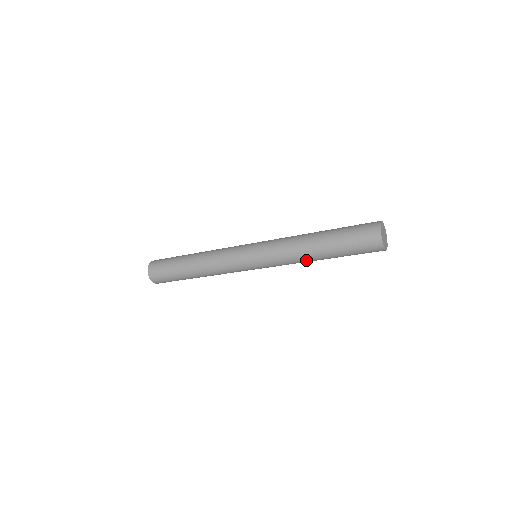
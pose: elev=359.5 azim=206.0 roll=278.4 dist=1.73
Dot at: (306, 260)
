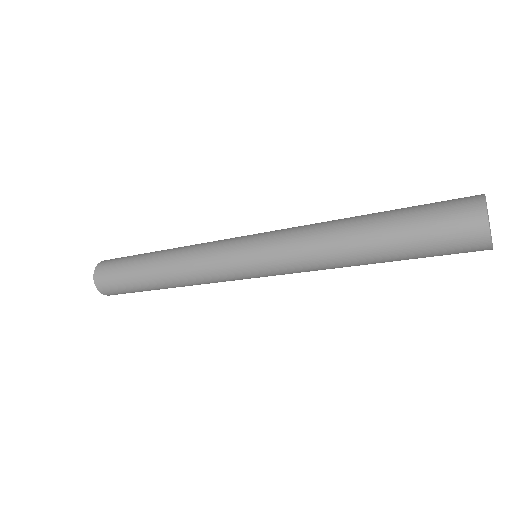
Dot at: (335, 254)
